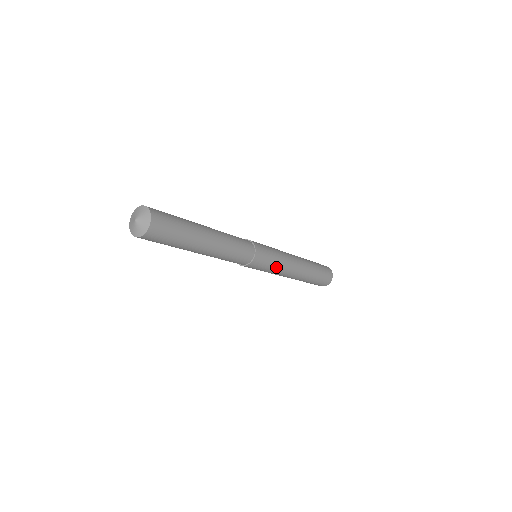
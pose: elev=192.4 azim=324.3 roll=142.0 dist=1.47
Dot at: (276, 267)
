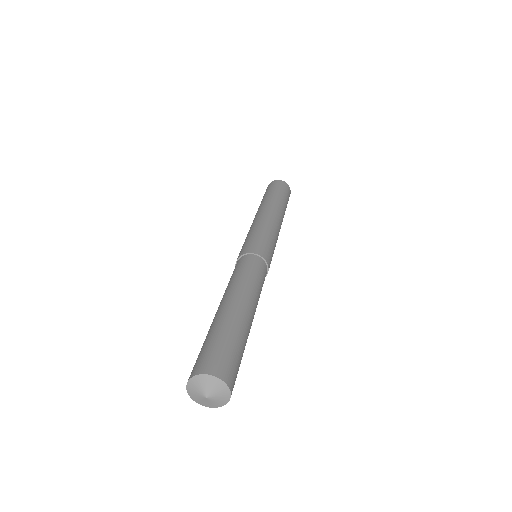
Dot at: occluded
